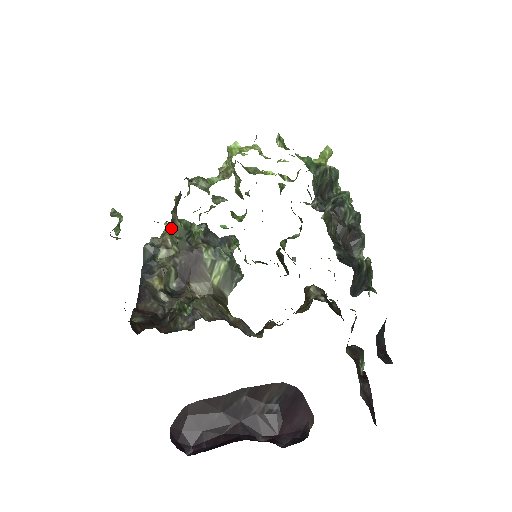
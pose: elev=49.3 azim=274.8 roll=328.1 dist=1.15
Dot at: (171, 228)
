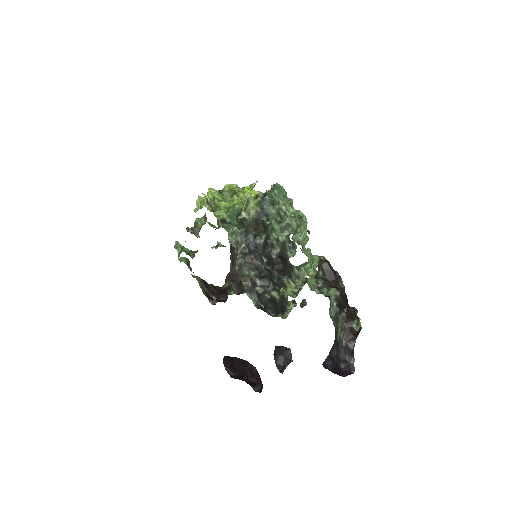
Dot at: occluded
